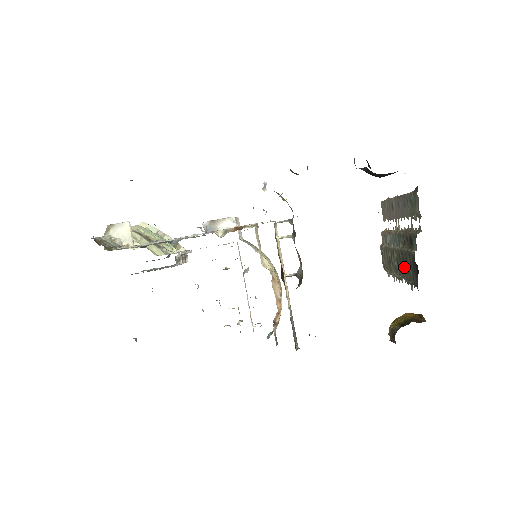
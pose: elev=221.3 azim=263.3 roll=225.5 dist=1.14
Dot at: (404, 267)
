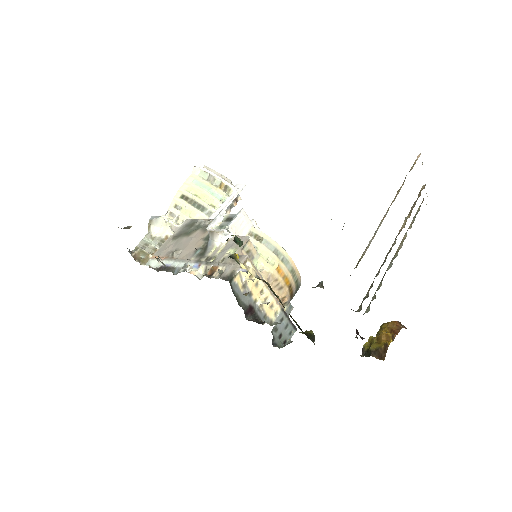
Dot at: occluded
